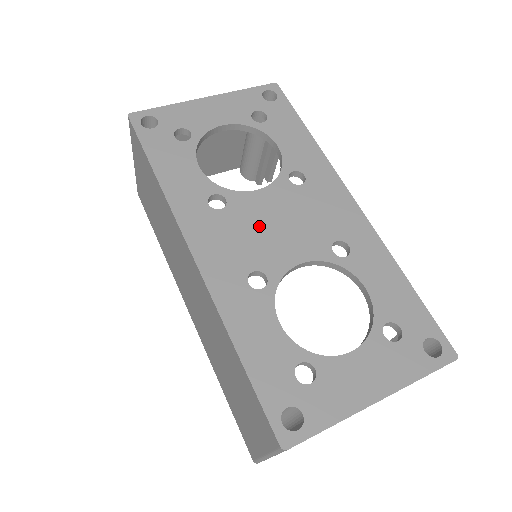
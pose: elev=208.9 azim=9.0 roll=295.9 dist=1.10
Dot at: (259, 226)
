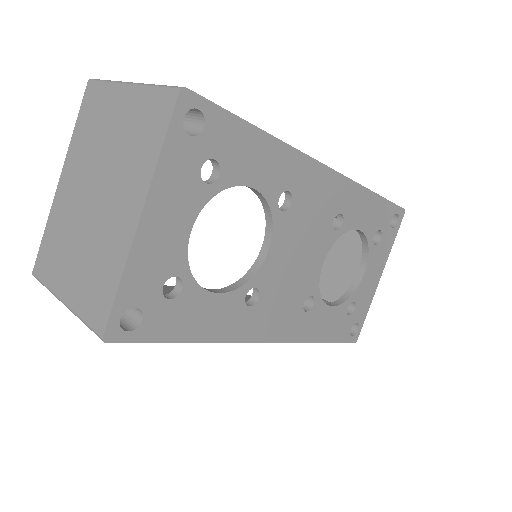
Dot at: (288, 275)
